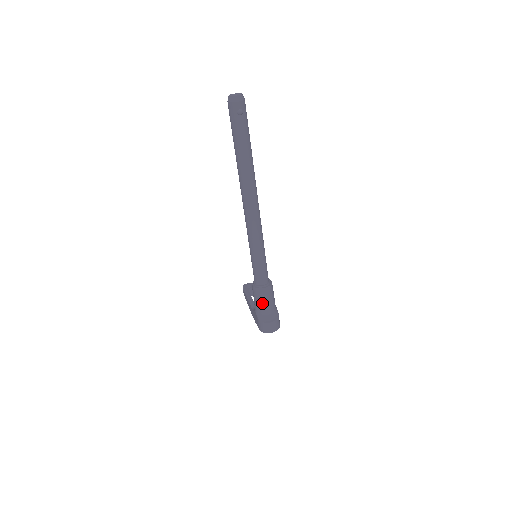
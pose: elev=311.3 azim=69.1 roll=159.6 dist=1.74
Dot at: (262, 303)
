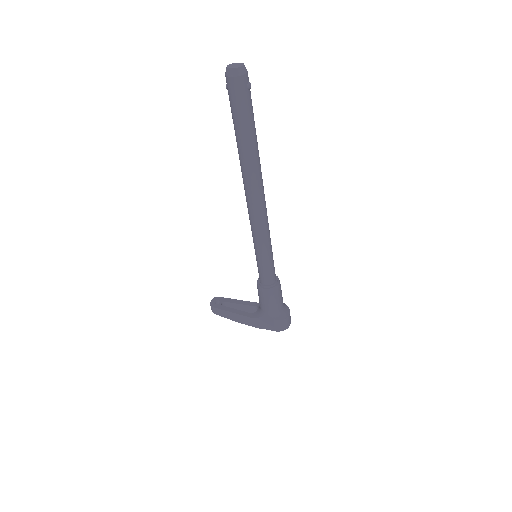
Dot at: (278, 301)
